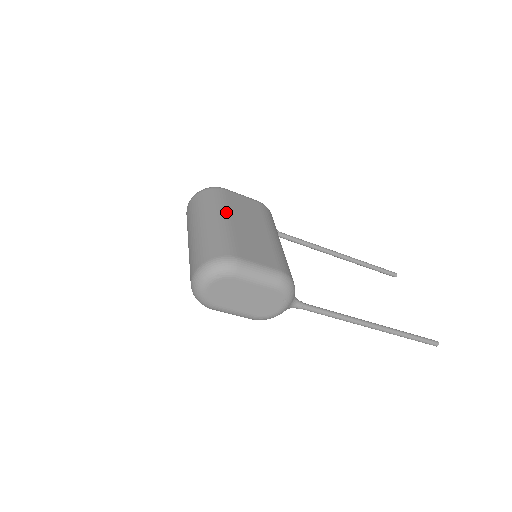
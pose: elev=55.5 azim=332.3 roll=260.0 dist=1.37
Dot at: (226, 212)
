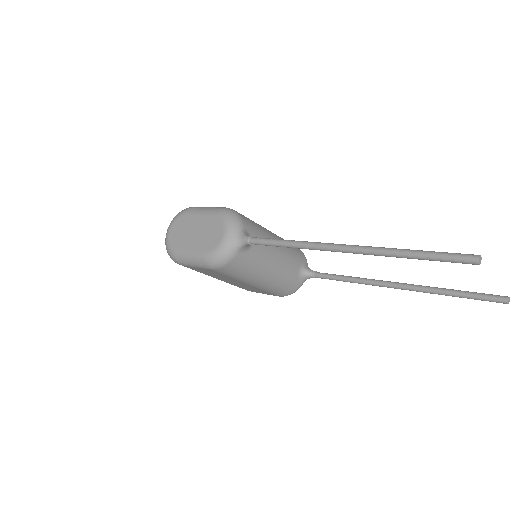
Dot at: occluded
